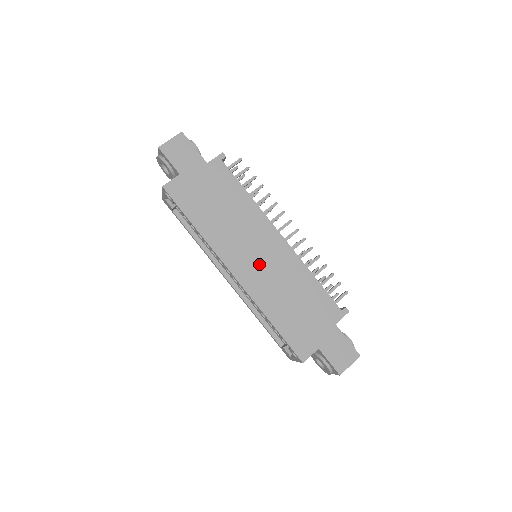
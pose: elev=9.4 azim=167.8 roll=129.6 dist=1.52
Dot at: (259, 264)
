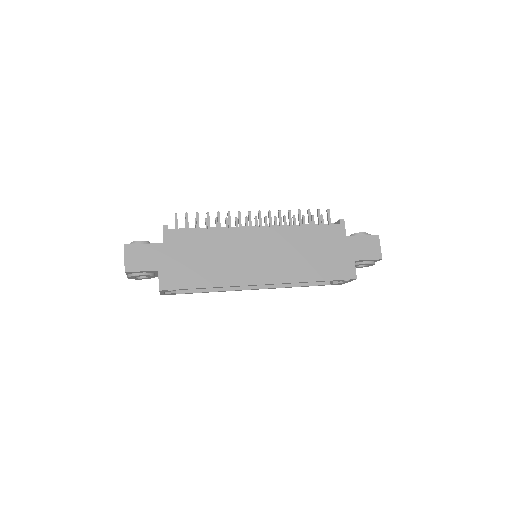
Dot at: (267, 259)
